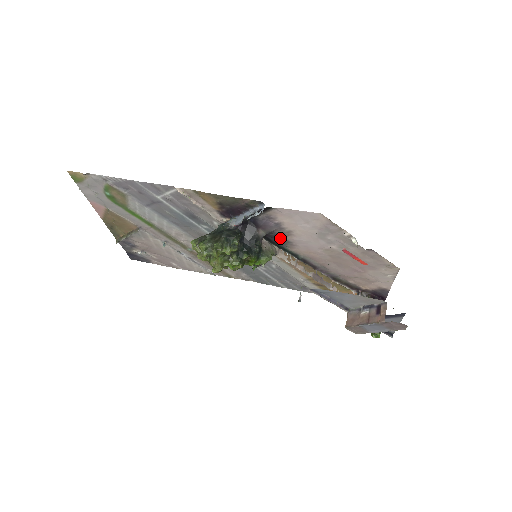
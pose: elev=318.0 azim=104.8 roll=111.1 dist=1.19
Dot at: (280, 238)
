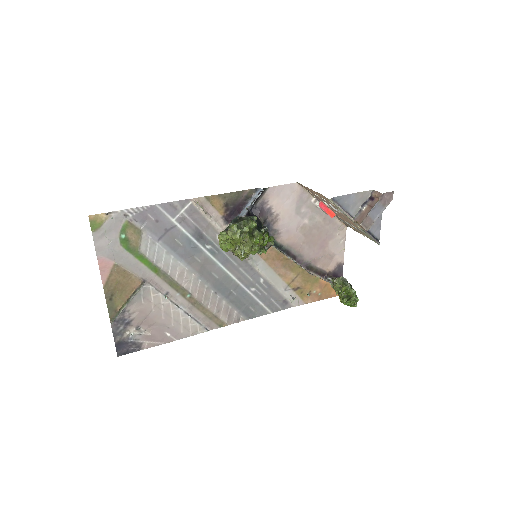
Dot at: (270, 228)
